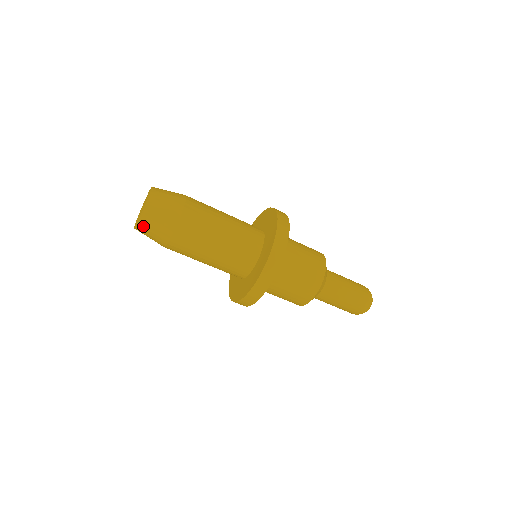
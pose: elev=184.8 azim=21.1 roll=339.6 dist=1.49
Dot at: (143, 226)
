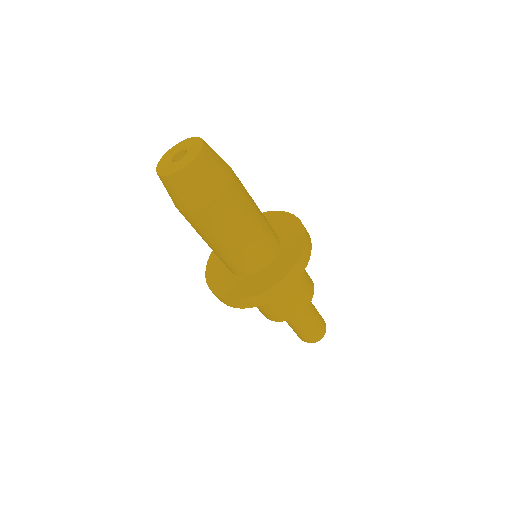
Dot at: (196, 169)
